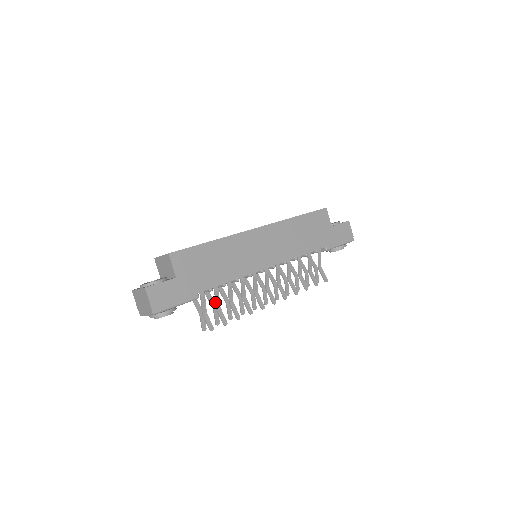
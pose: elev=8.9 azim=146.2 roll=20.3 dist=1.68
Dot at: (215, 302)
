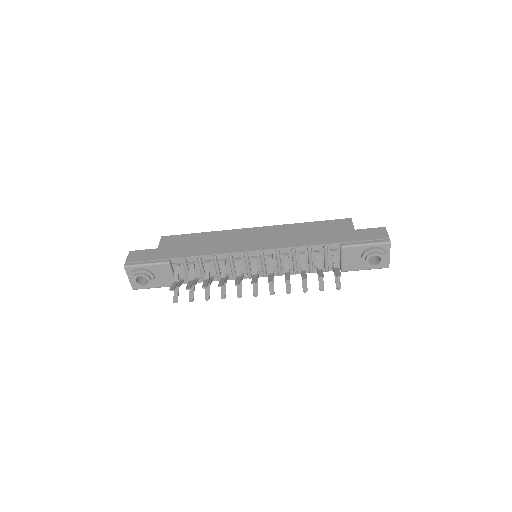
Dot at: (189, 275)
